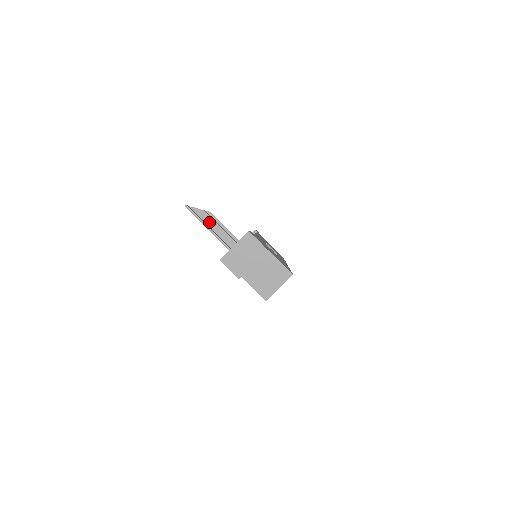
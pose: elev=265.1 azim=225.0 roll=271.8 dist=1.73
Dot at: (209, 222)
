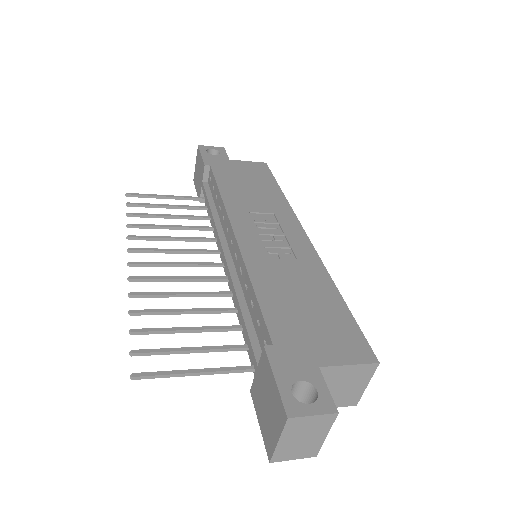
Dot at: (170, 312)
